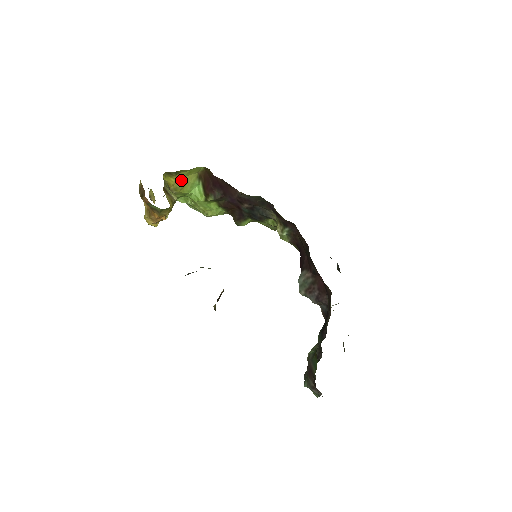
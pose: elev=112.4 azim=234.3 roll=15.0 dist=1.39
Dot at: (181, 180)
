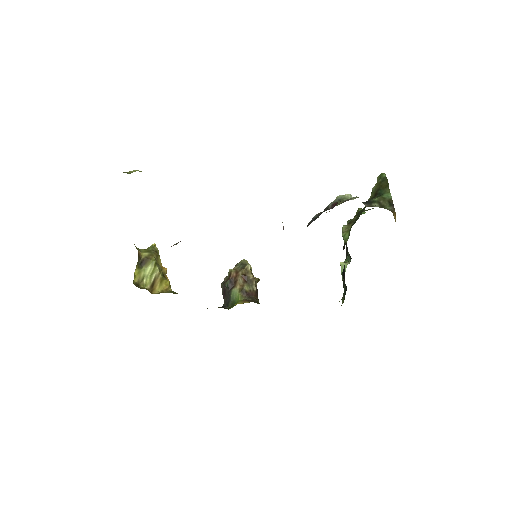
Dot at: occluded
